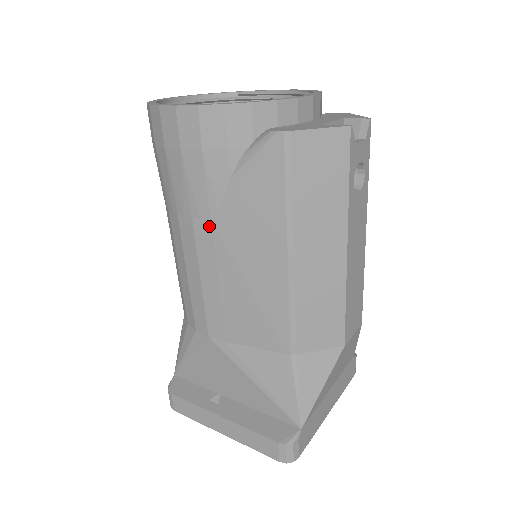
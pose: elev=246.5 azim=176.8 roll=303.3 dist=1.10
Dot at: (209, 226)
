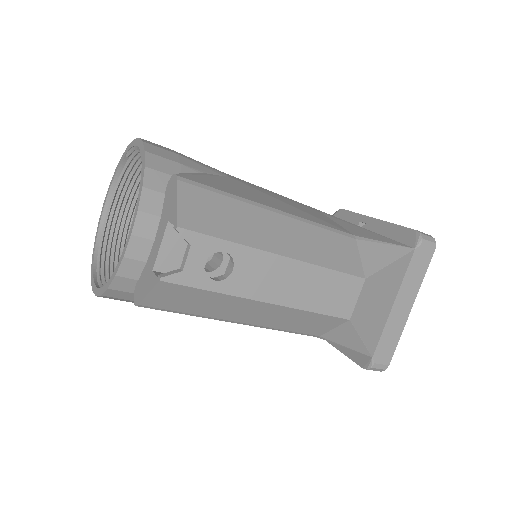
Dot at: occluded
